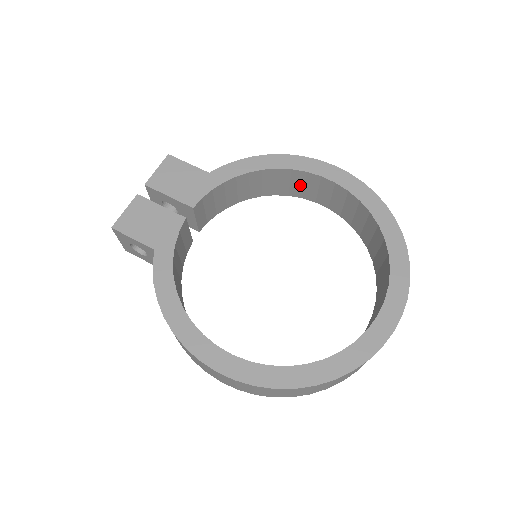
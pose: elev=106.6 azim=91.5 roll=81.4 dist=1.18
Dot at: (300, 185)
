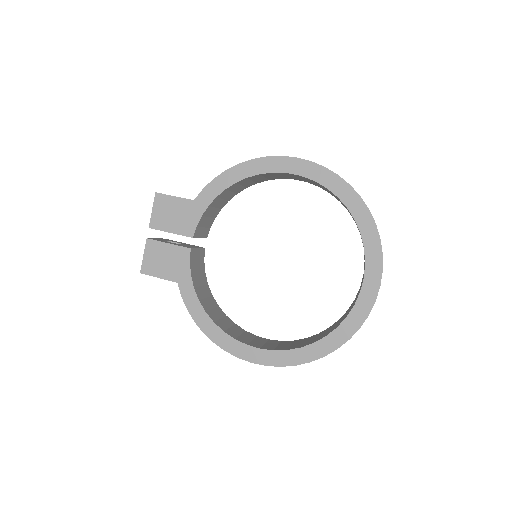
Dot at: (274, 176)
